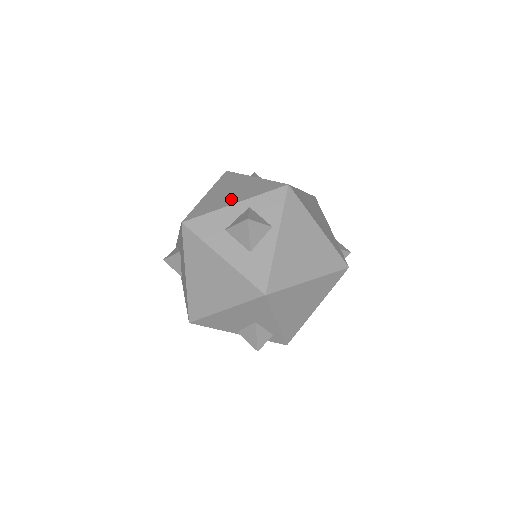
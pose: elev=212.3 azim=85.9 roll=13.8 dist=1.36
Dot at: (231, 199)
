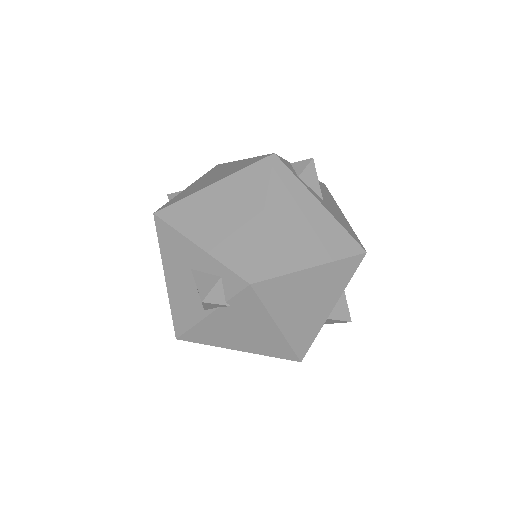
Dot at: occluded
